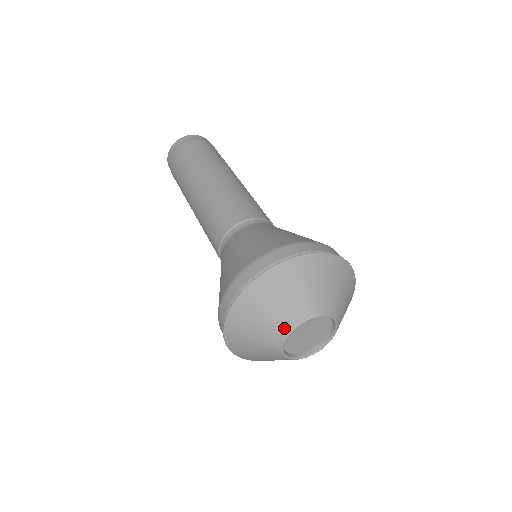
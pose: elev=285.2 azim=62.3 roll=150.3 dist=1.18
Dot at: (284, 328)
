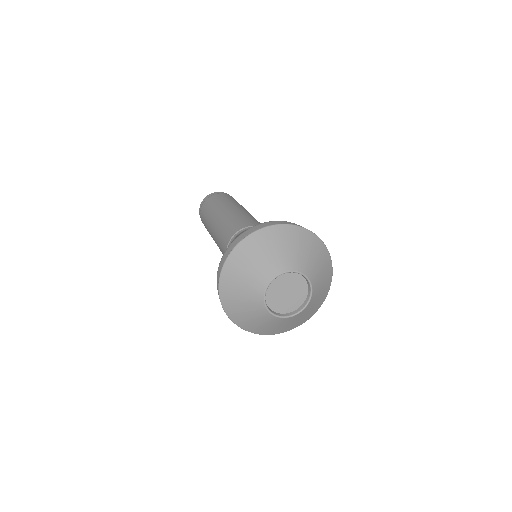
Dot at: (259, 304)
